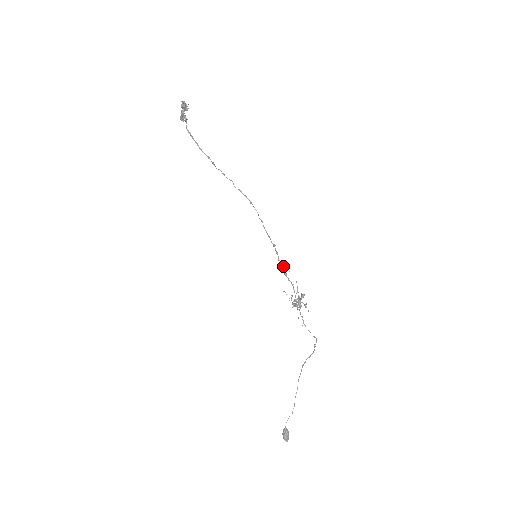
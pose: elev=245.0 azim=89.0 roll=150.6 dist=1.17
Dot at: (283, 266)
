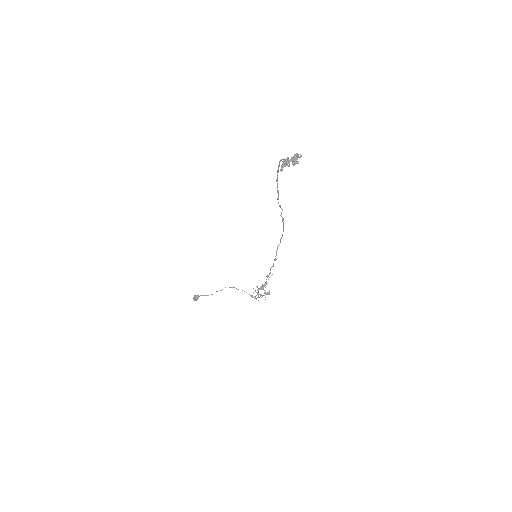
Dot at: (270, 273)
